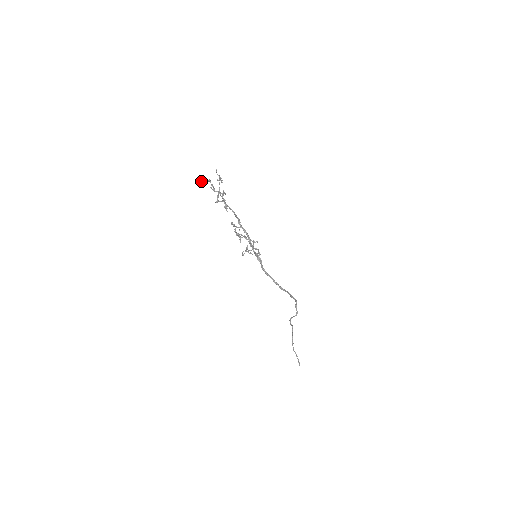
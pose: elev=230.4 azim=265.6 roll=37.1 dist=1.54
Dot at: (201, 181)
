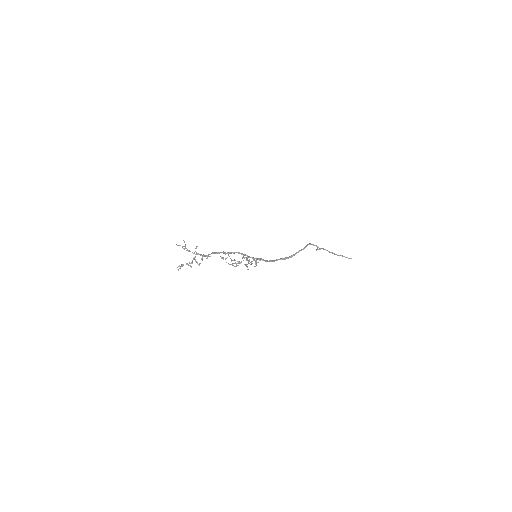
Dot at: (178, 270)
